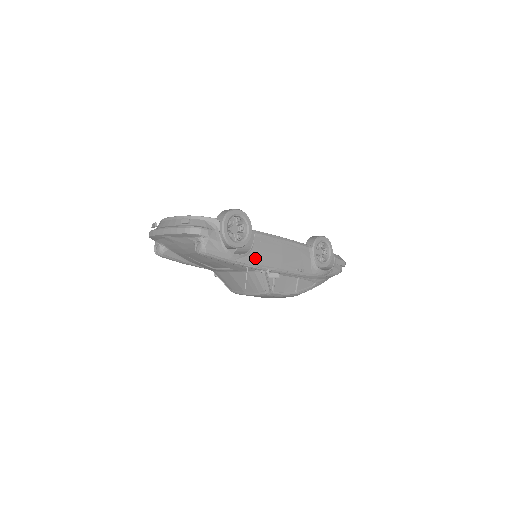
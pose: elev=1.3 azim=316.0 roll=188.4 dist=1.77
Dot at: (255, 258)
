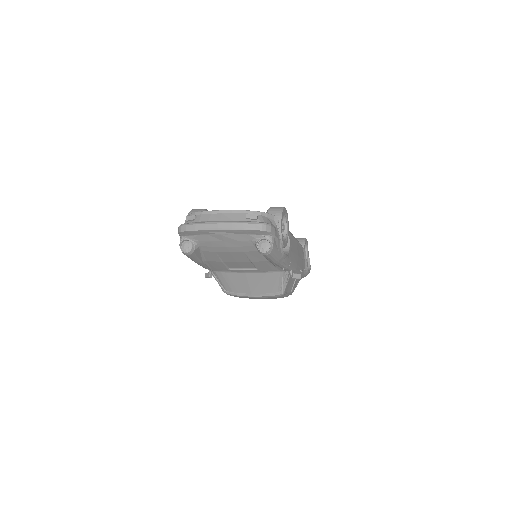
Dot at: (290, 258)
